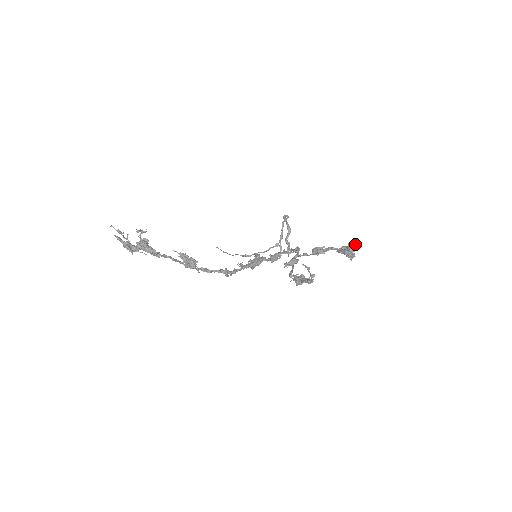
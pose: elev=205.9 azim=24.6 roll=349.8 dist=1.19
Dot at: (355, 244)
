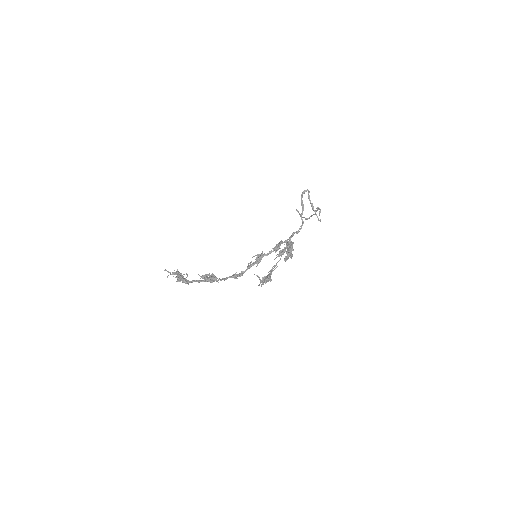
Dot at: occluded
